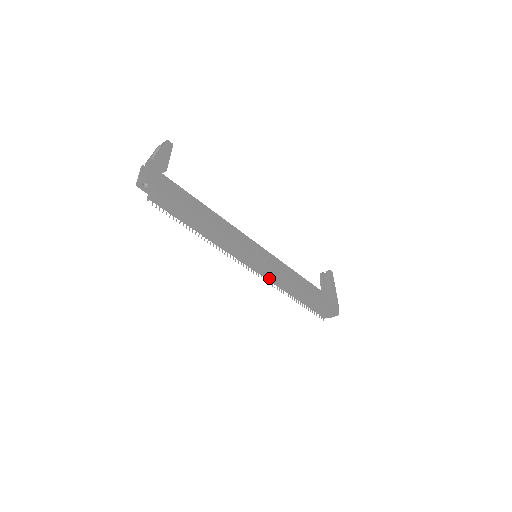
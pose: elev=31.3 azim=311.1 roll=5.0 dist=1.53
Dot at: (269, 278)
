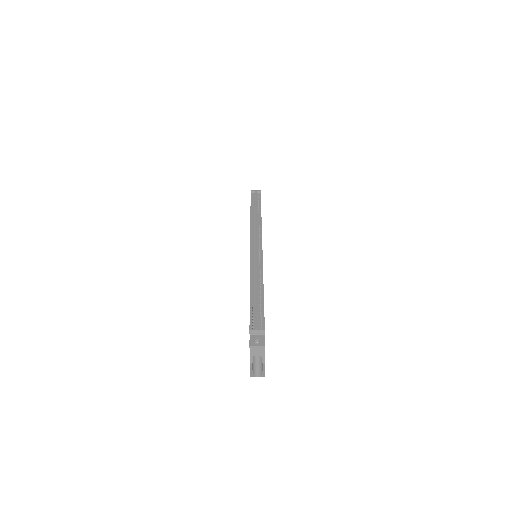
Dot at: (253, 261)
